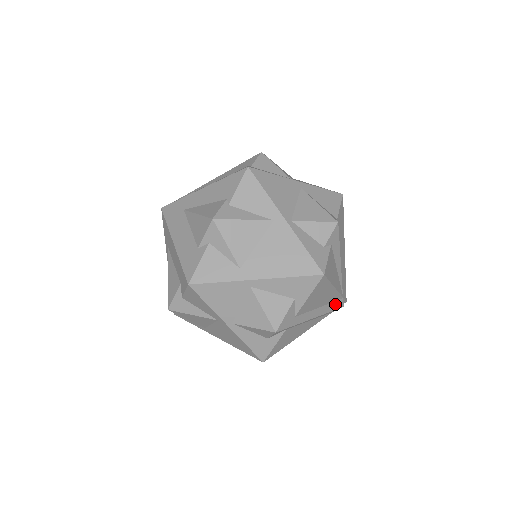
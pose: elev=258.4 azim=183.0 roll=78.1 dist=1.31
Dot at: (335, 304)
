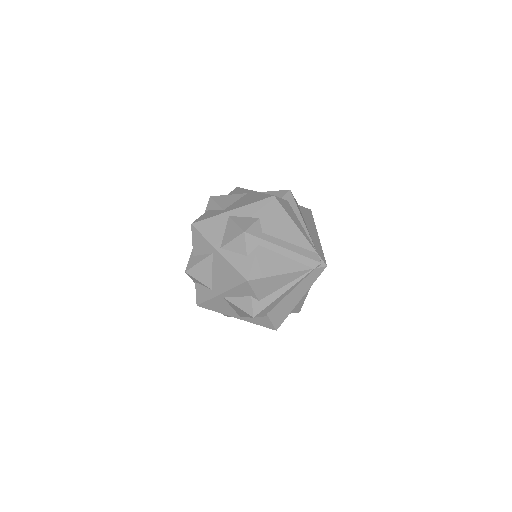
Dot at: (309, 253)
